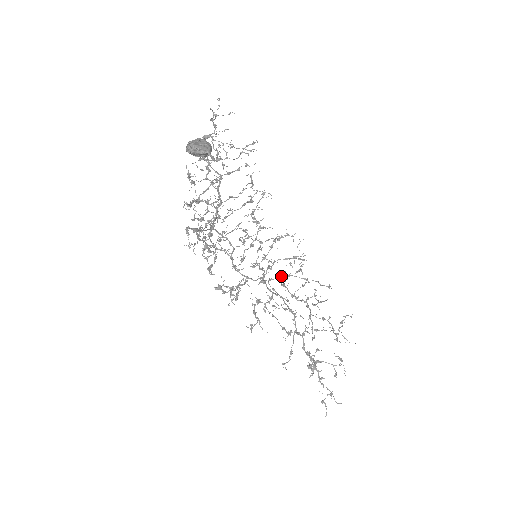
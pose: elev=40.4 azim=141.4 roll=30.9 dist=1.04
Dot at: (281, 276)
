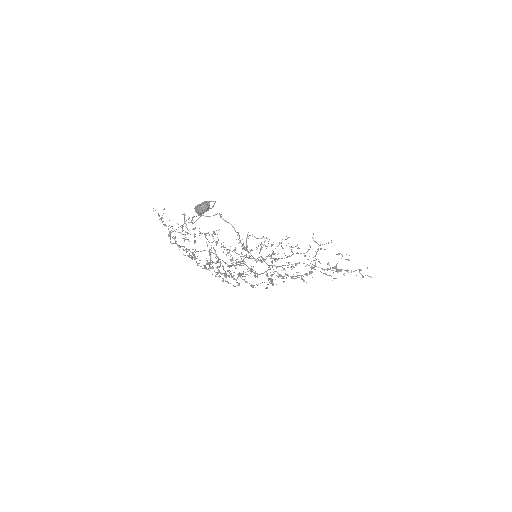
Dot at: (271, 257)
